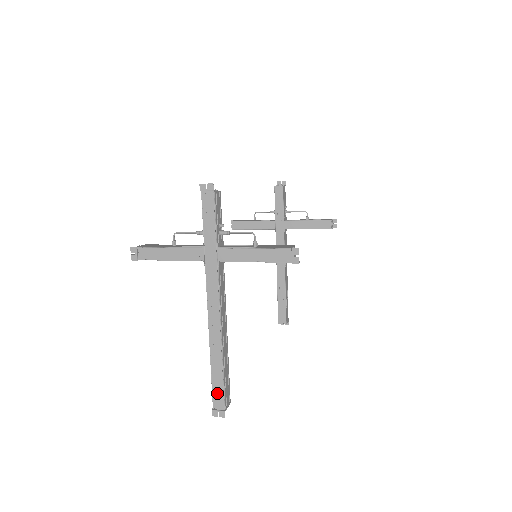
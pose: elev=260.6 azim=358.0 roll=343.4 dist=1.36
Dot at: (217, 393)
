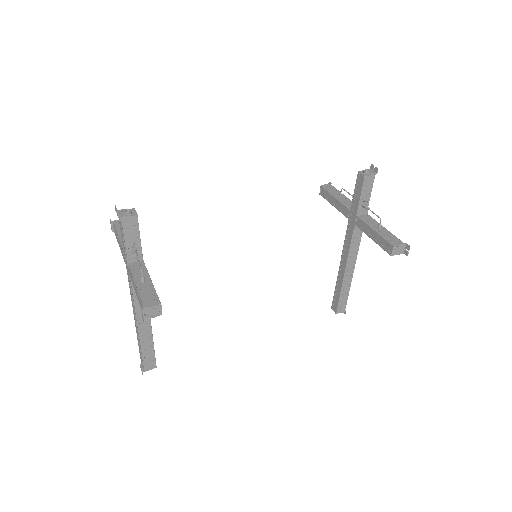
Dot at: occluded
